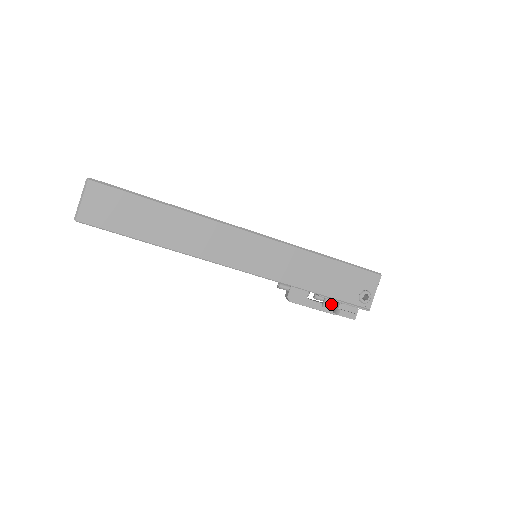
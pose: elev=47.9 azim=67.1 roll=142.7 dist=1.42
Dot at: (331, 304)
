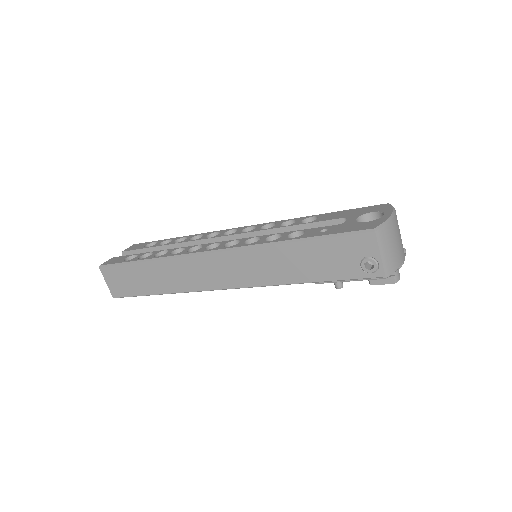
Dot at: occluded
